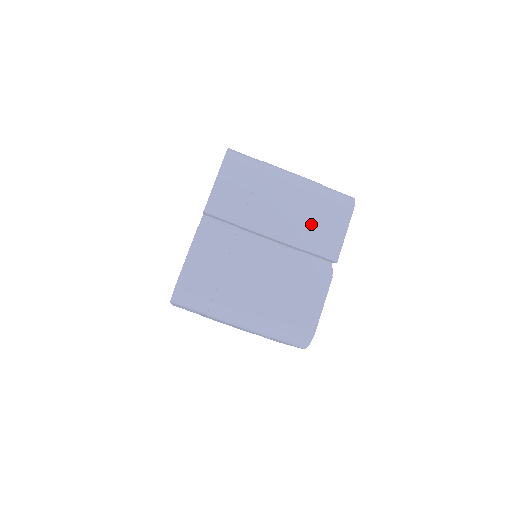
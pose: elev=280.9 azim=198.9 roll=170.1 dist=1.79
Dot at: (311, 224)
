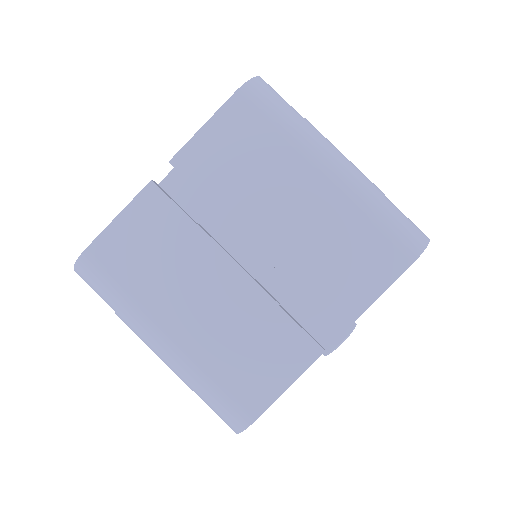
Dot at: (330, 253)
